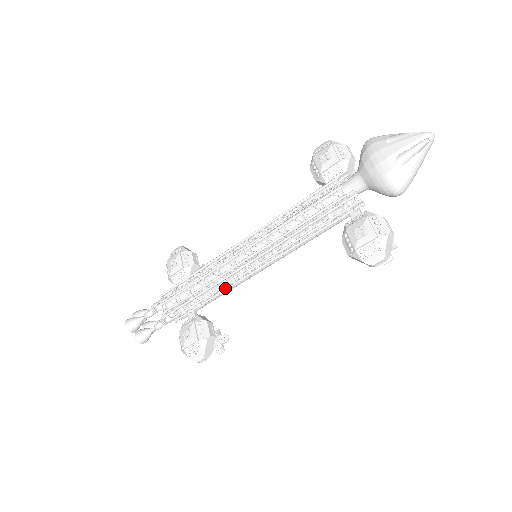
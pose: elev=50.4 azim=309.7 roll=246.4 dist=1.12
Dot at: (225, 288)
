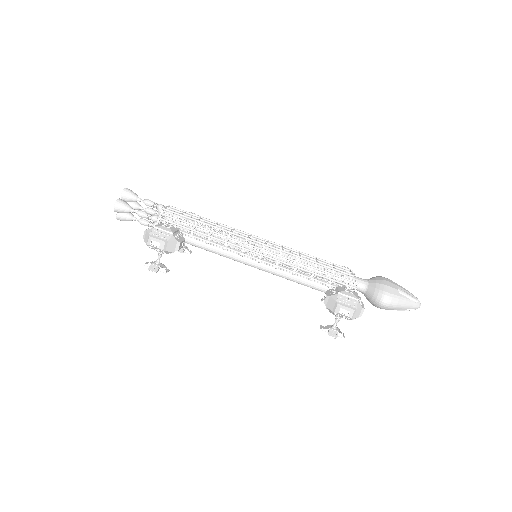
Dot at: (219, 244)
